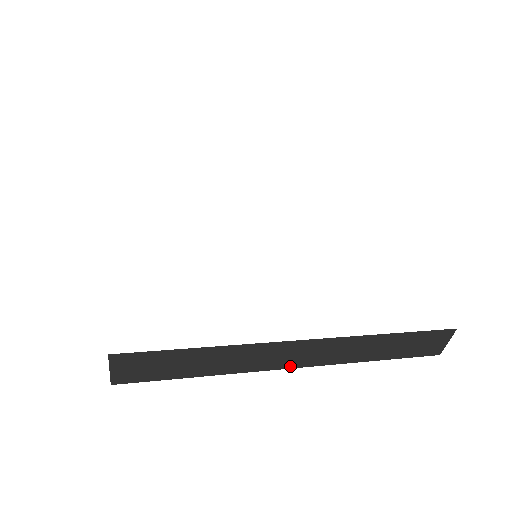
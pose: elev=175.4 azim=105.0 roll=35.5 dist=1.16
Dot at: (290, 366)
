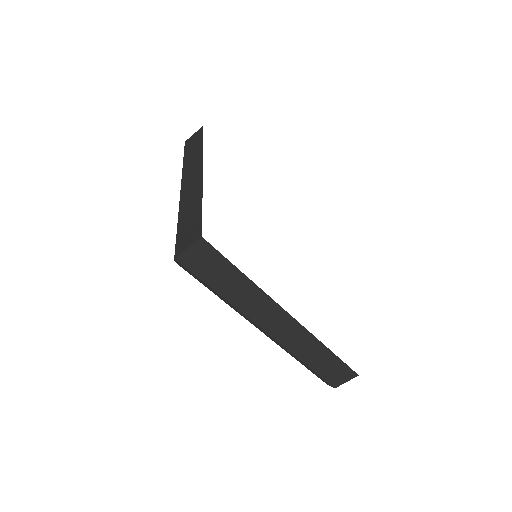
Dot at: (267, 330)
